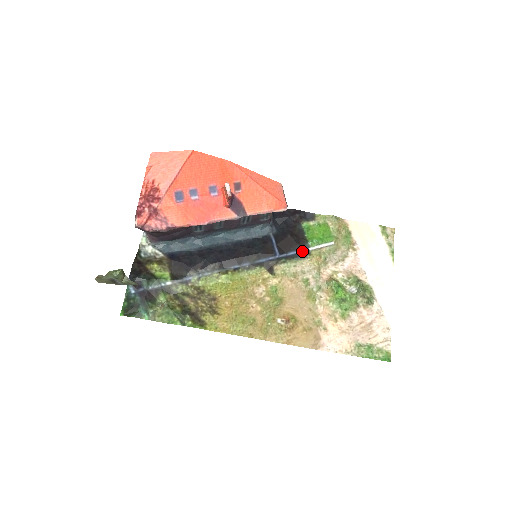
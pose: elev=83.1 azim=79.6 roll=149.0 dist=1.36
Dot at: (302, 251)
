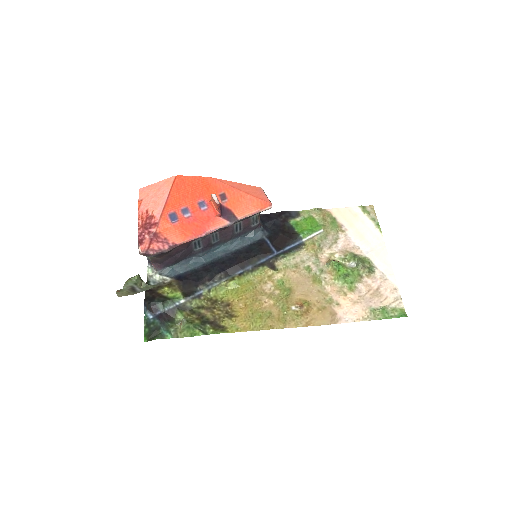
Dot at: (296, 244)
